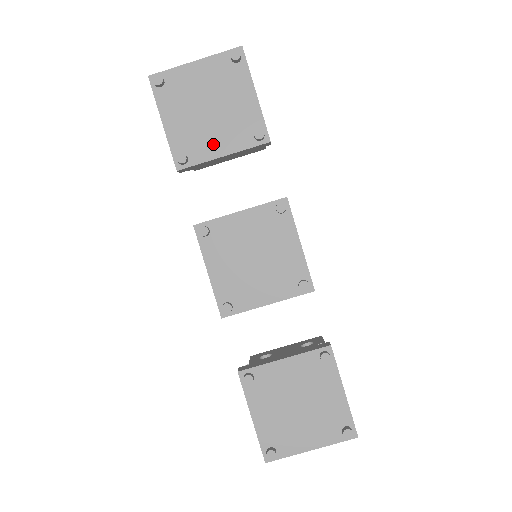
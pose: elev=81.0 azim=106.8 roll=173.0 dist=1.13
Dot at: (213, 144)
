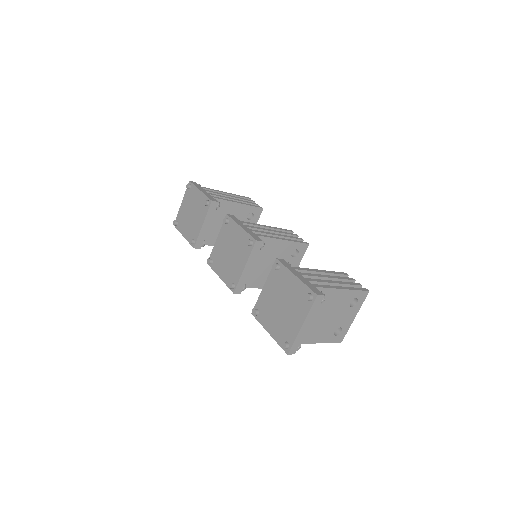
Dot at: (198, 225)
